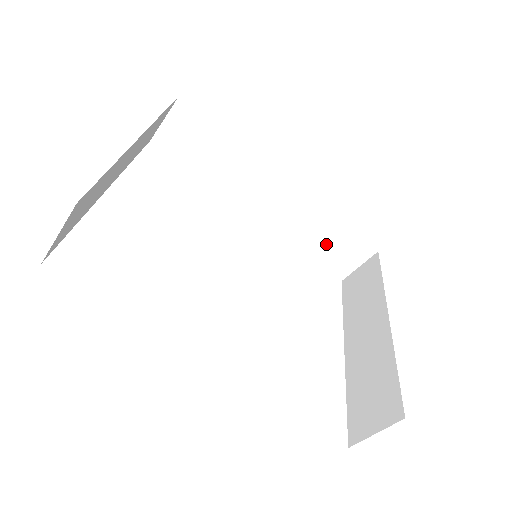
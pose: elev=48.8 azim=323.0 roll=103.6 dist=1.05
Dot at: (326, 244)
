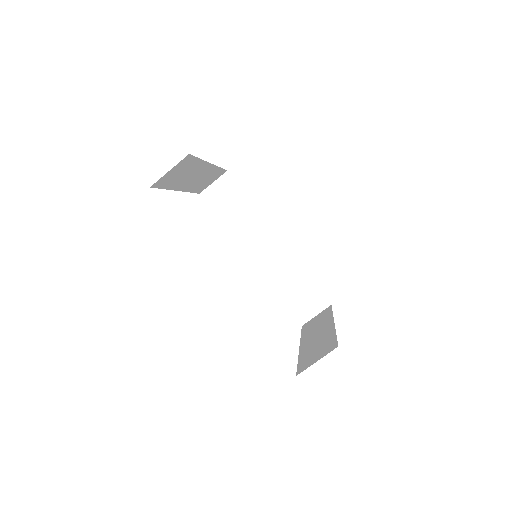
Dot at: (296, 292)
